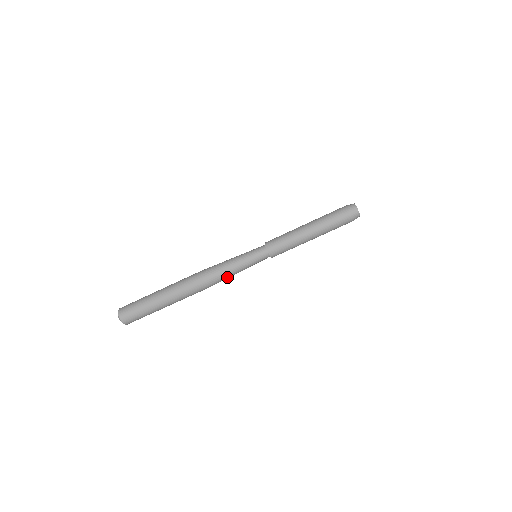
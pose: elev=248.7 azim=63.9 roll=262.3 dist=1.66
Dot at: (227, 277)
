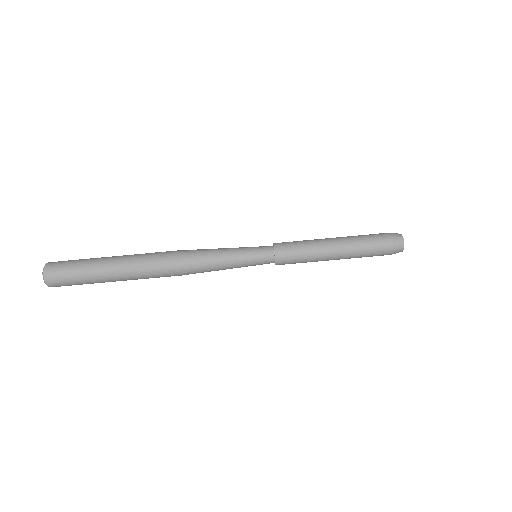
Dot at: (210, 271)
